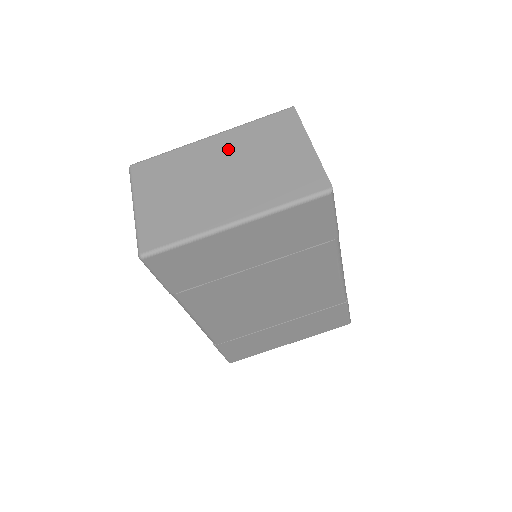
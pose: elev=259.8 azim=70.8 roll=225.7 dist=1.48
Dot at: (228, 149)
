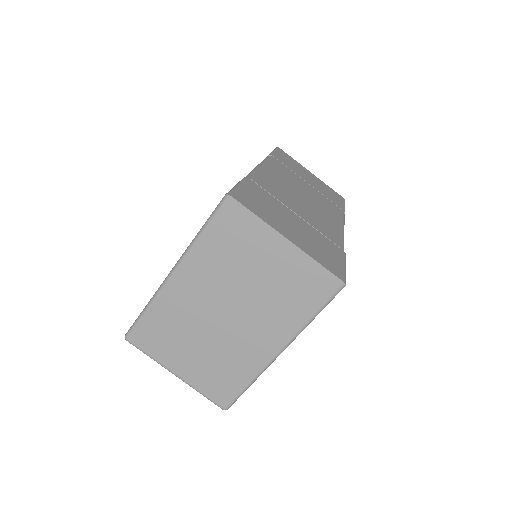
Dot at: (205, 282)
